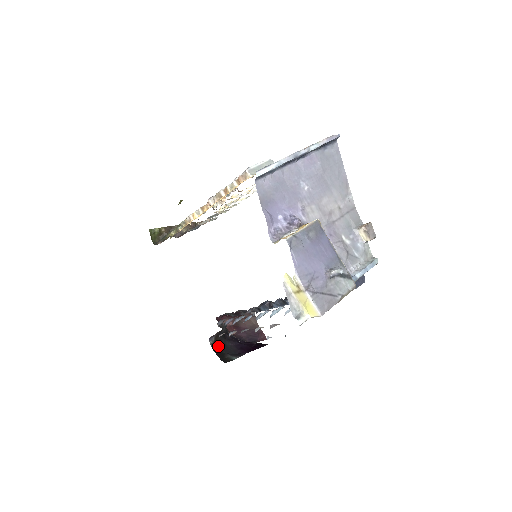
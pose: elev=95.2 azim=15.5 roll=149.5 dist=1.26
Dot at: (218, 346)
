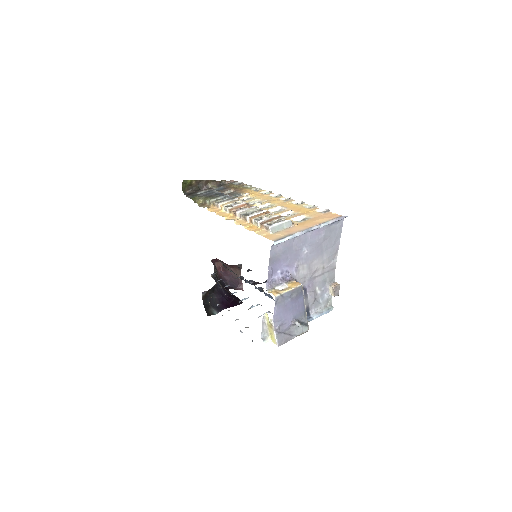
Dot at: (207, 298)
